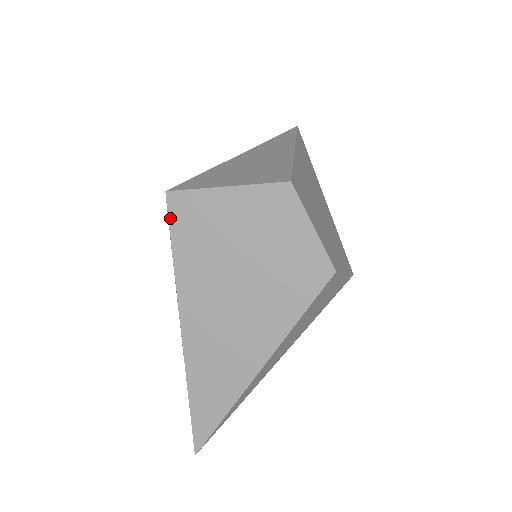
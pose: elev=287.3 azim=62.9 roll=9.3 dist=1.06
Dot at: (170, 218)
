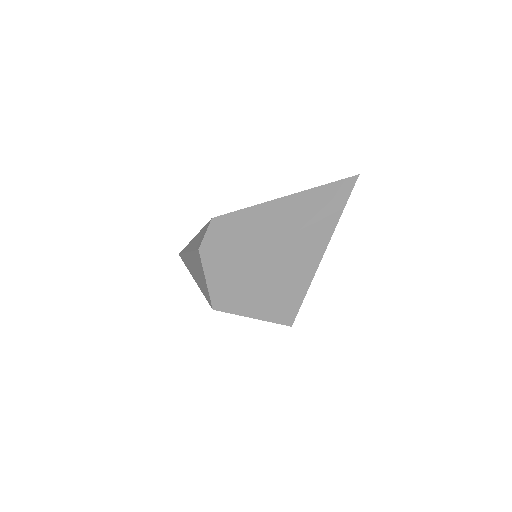
Dot at: occluded
